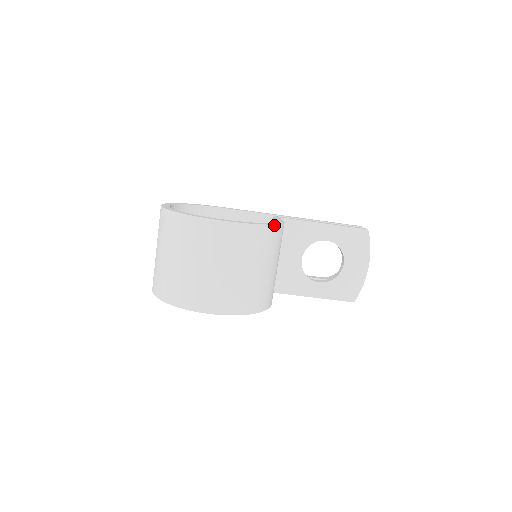
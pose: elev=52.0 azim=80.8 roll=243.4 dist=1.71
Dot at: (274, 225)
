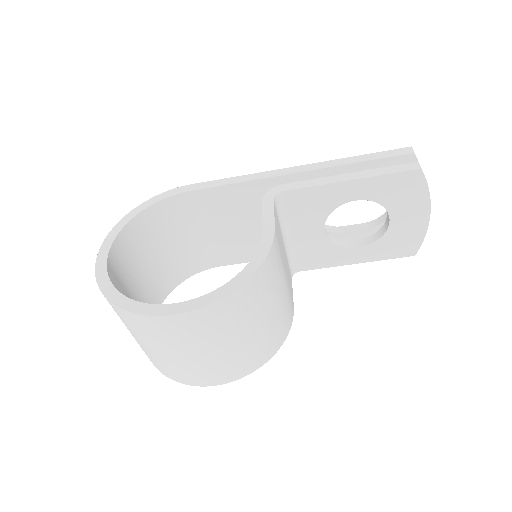
Dot at: (252, 275)
